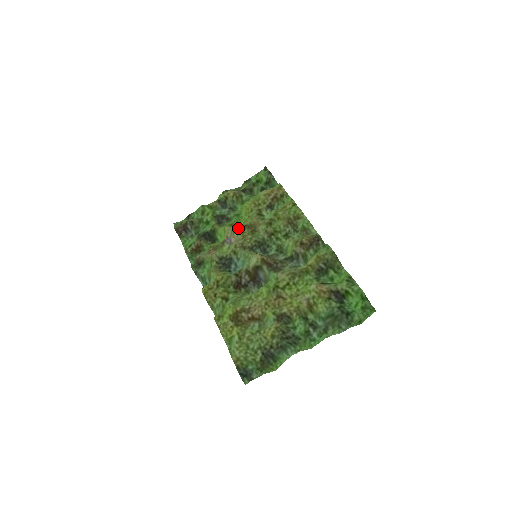
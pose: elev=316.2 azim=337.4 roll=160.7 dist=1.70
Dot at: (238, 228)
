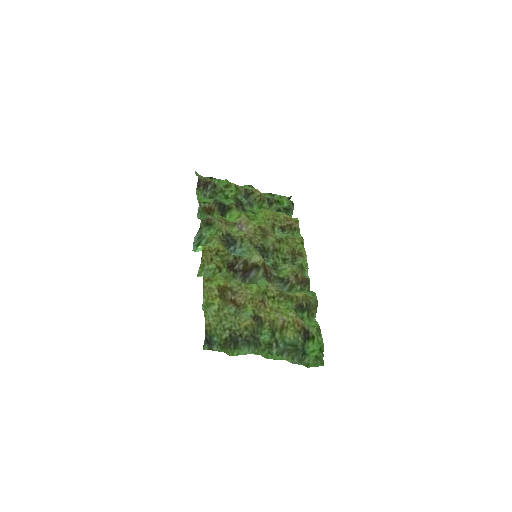
Dot at: occluded
